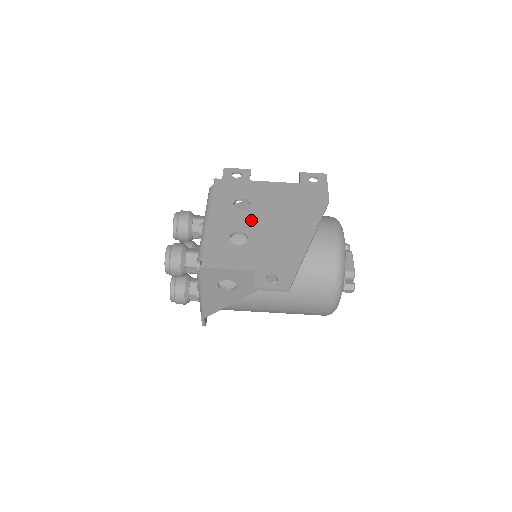
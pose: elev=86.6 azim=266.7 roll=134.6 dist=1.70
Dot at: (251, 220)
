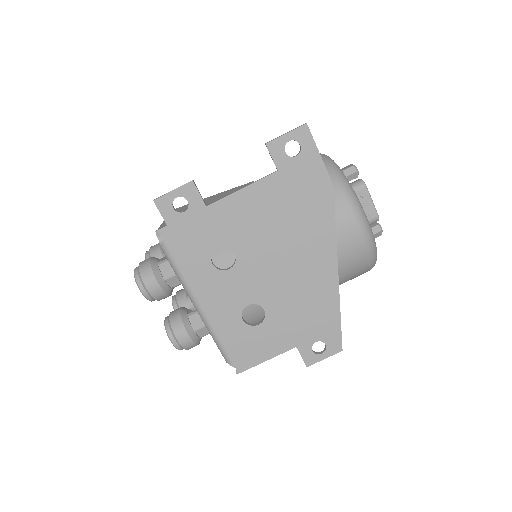
Dot at: (251, 280)
